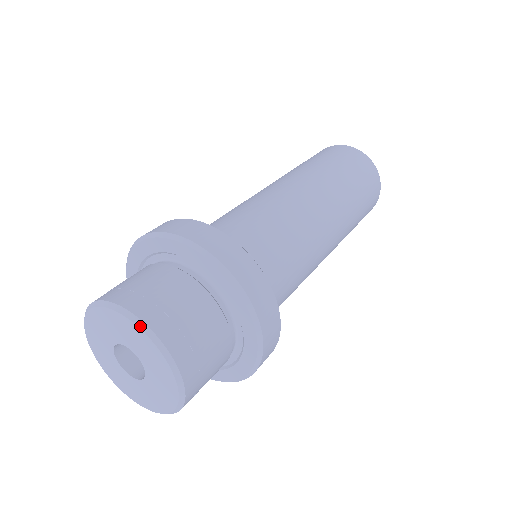
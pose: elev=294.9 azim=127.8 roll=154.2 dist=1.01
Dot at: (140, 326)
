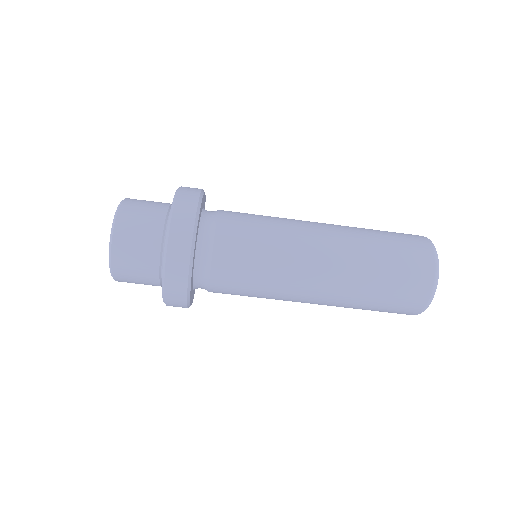
Dot at: (109, 249)
